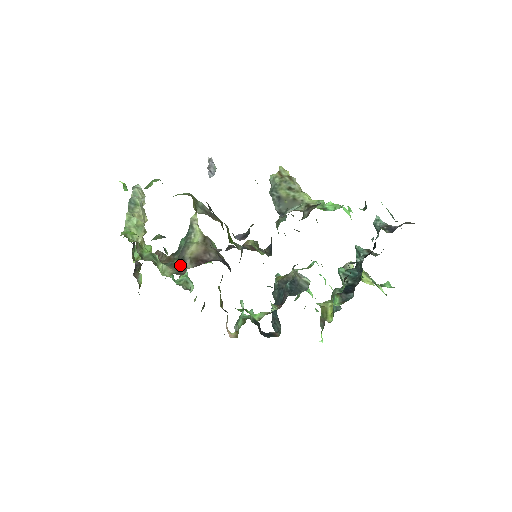
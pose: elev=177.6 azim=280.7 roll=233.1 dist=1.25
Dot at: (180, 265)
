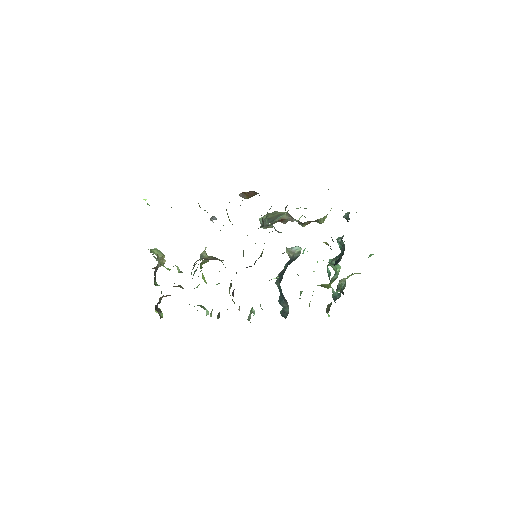
Dot at: (194, 264)
